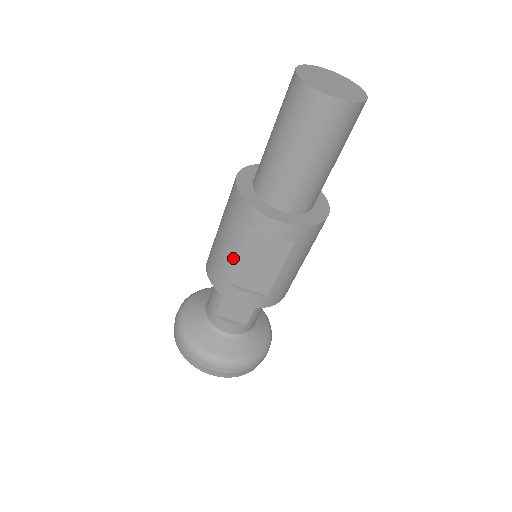
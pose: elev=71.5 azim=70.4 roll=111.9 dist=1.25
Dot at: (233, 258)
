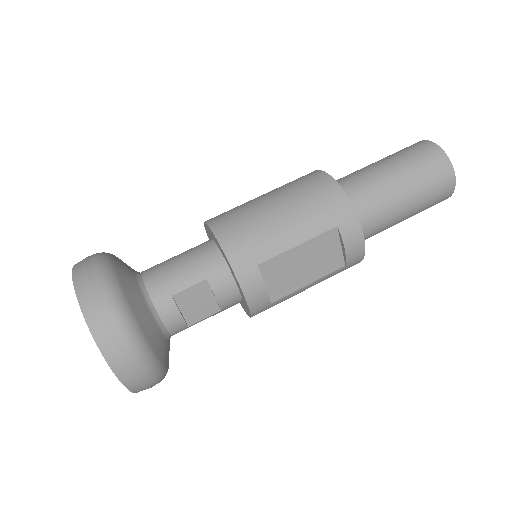
Dot at: (289, 244)
